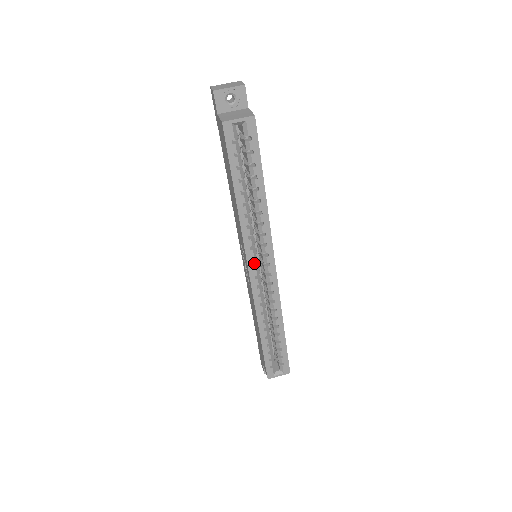
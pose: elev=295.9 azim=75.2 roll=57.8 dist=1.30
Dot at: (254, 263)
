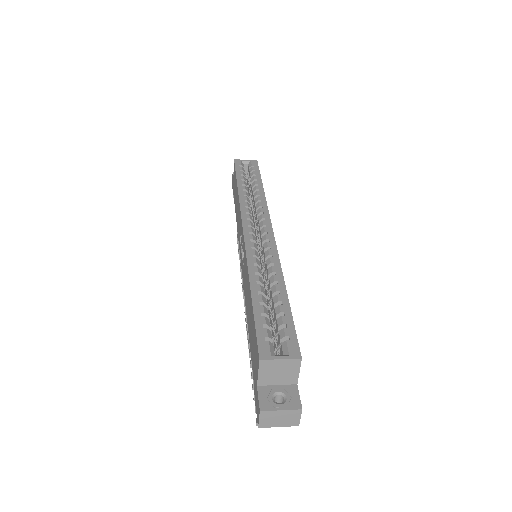
Dot at: (249, 223)
